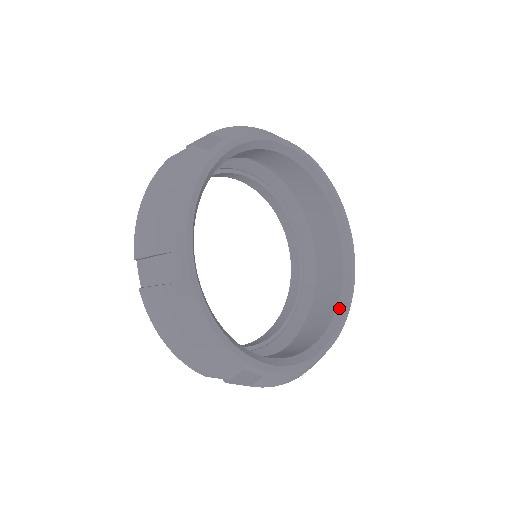
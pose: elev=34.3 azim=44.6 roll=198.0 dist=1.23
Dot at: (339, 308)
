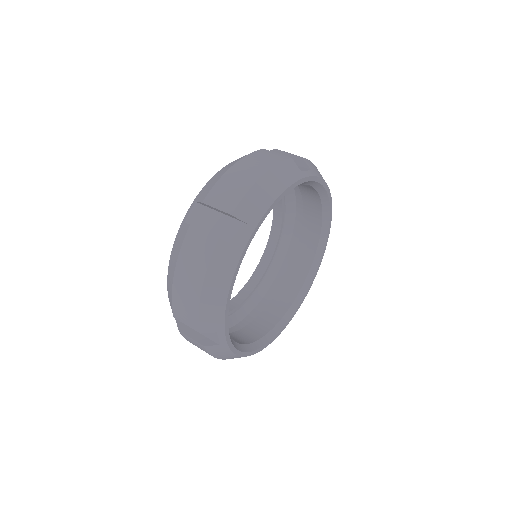
Dot at: (313, 266)
